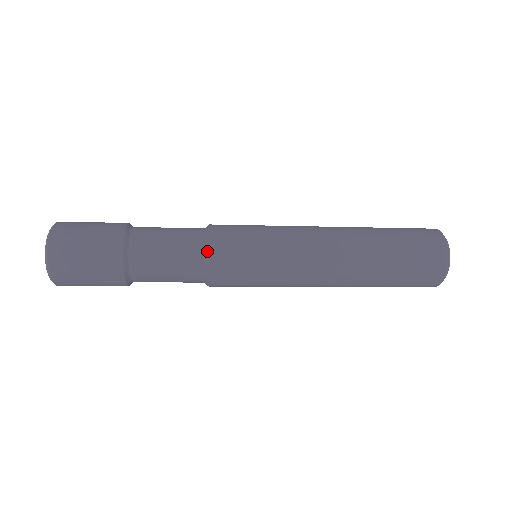
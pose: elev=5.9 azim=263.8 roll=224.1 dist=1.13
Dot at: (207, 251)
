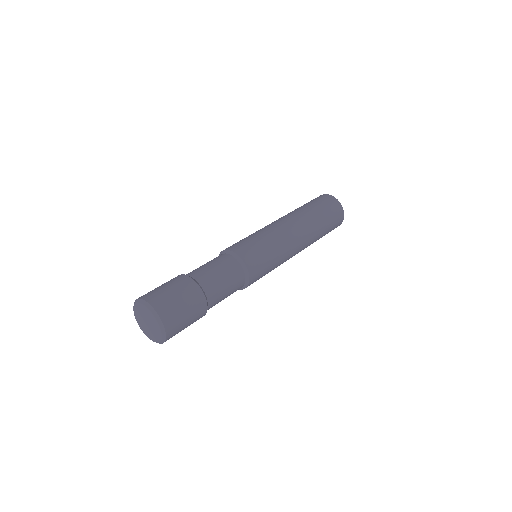
Dot at: (242, 261)
